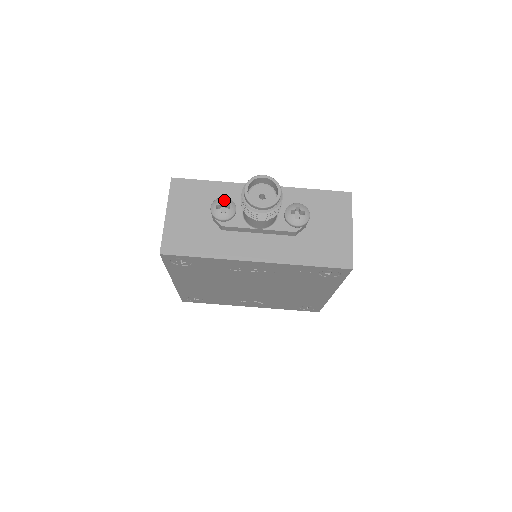
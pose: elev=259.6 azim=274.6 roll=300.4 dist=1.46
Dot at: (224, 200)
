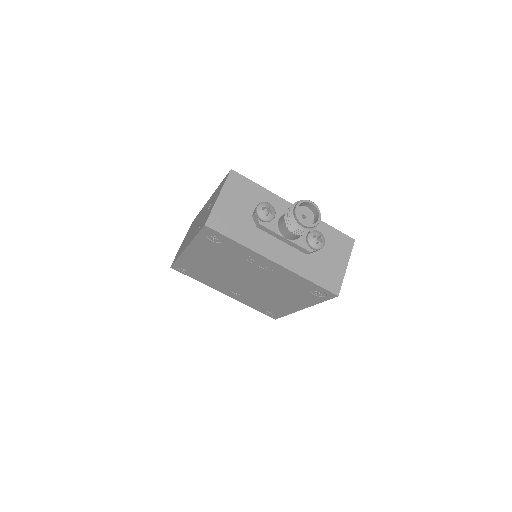
Dot at: (269, 205)
